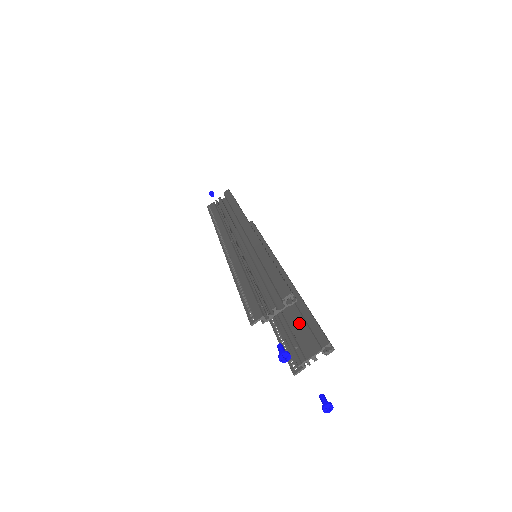
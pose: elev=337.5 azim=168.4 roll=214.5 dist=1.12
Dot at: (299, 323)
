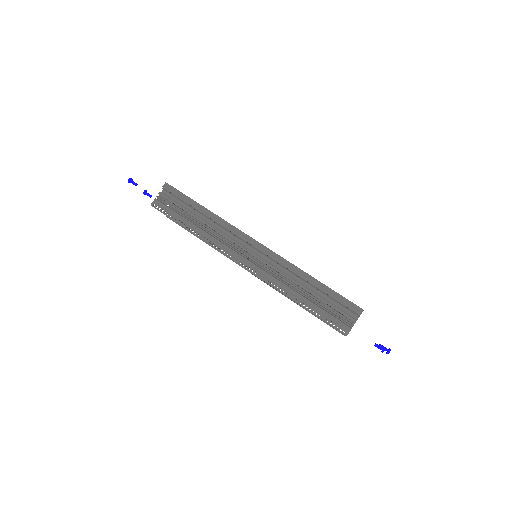
Dot at: occluded
